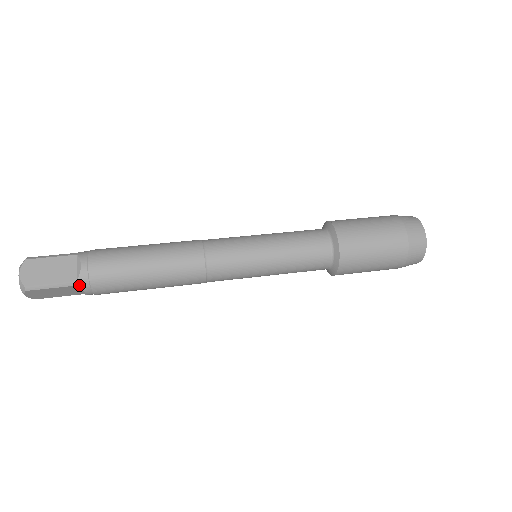
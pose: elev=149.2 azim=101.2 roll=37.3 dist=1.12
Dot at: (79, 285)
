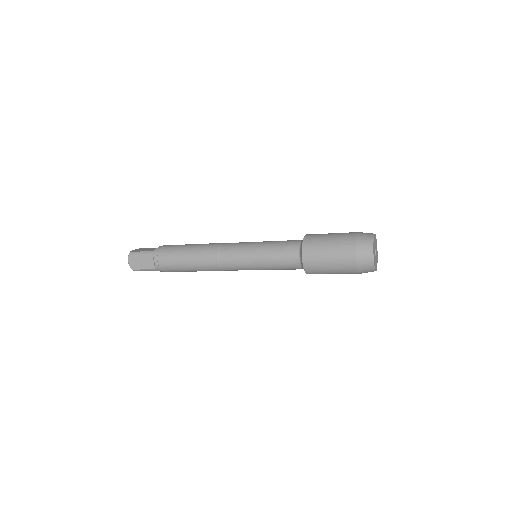
Dot at: (153, 253)
